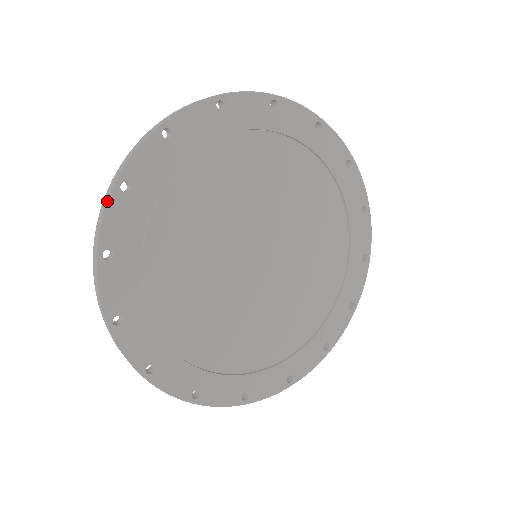
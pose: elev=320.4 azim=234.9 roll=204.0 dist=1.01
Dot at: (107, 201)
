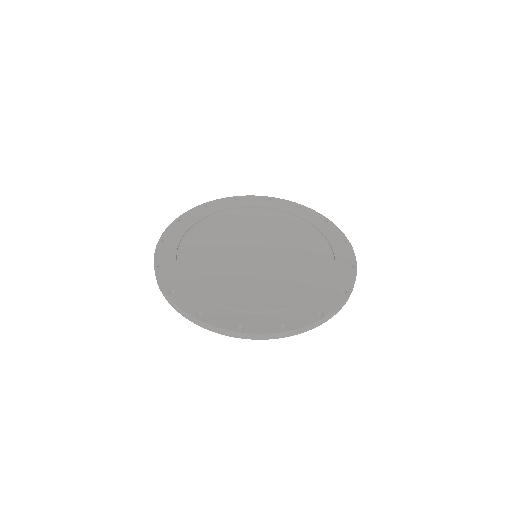
Dot at: (170, 224)
